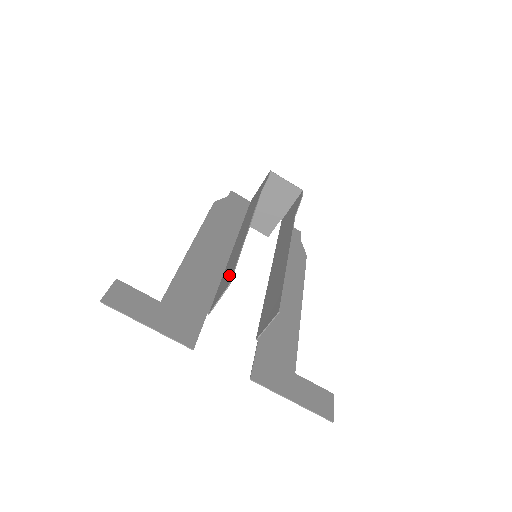
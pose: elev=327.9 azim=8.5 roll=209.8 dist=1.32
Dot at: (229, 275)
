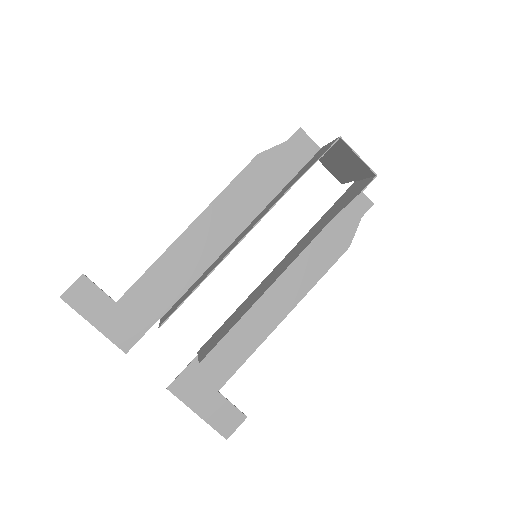
Dot at: (178, 305)
